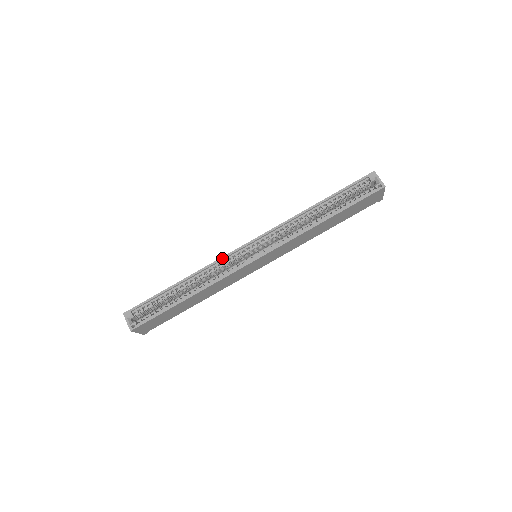
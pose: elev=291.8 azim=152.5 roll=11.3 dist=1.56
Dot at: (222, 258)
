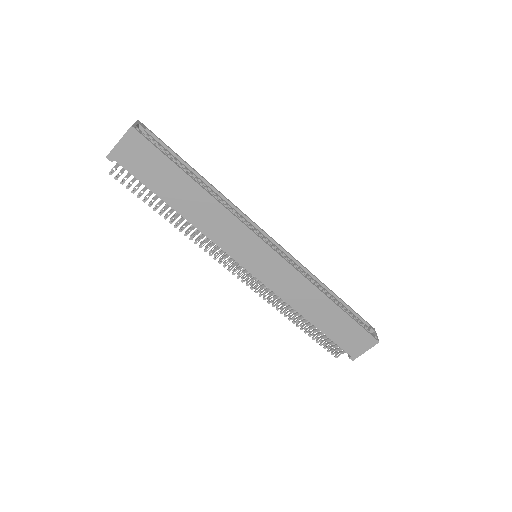
Dot at: (246, 215)
